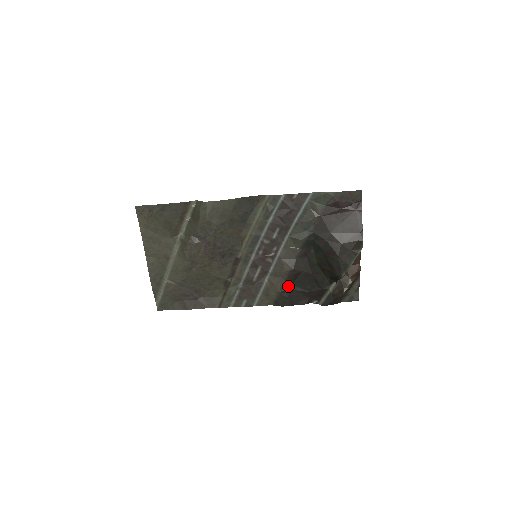
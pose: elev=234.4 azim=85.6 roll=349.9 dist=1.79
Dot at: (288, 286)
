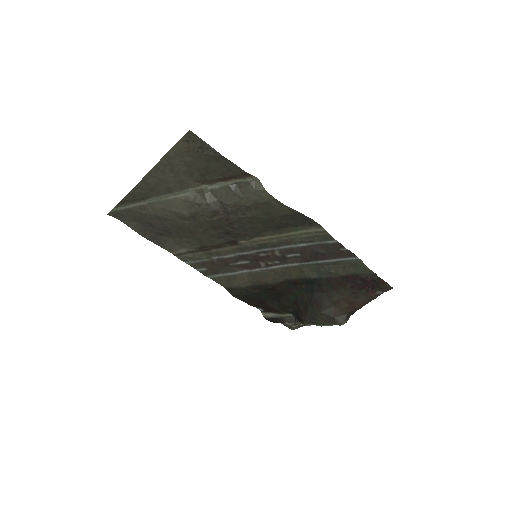
Dot at: (254, 289)
